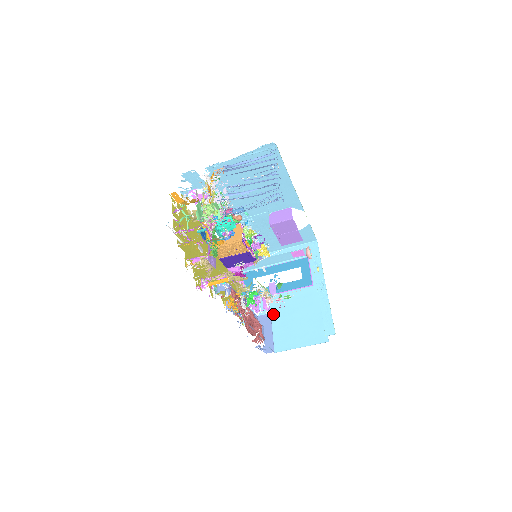
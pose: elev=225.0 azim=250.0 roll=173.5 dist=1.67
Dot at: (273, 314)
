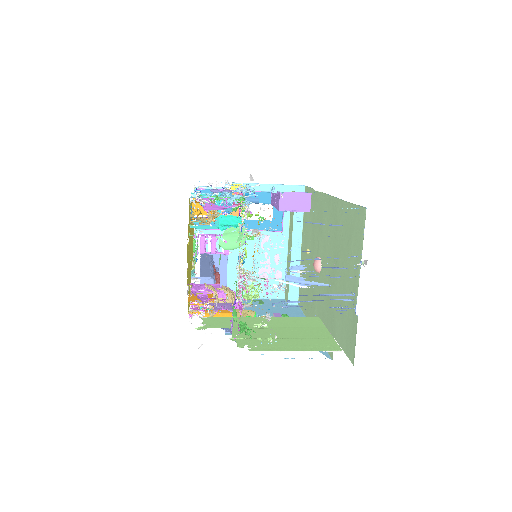
Dot at: (231, 254)
